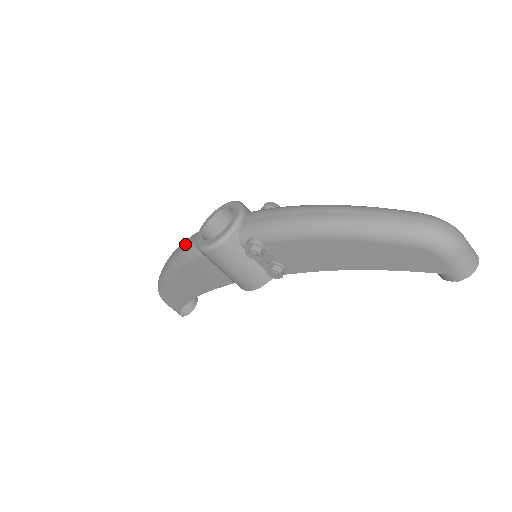
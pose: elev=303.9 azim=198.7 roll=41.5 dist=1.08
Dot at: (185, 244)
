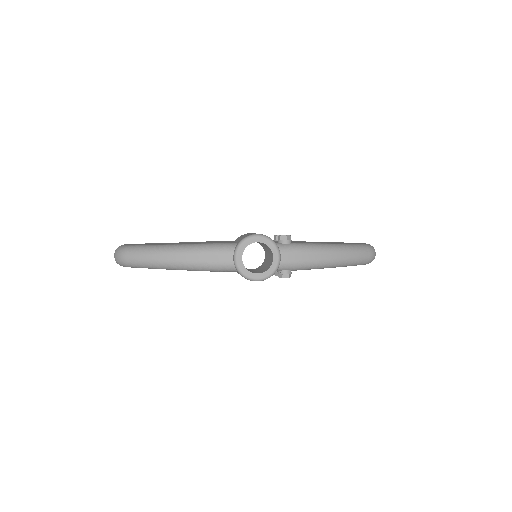
Dot at: (209, 260)
